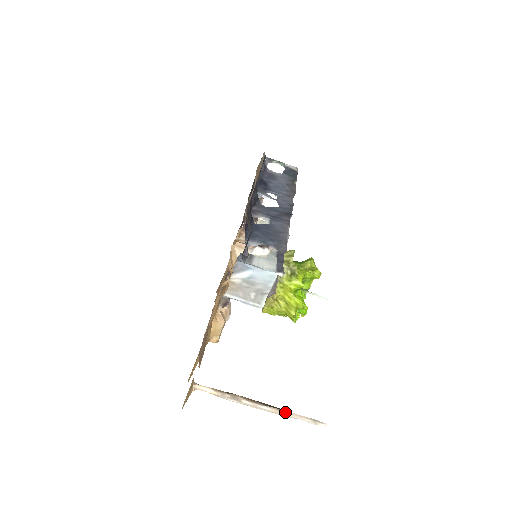
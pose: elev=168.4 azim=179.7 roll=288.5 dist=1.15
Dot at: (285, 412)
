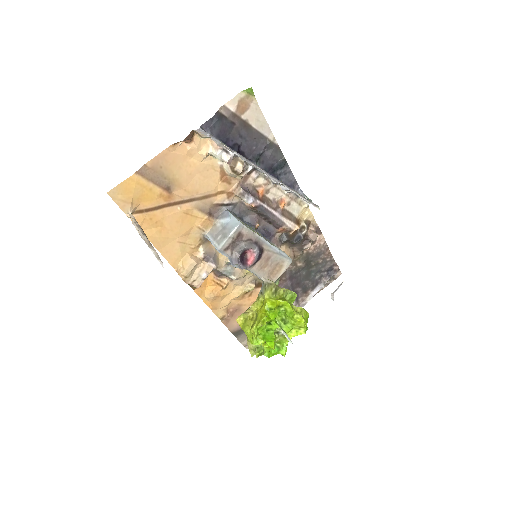
Dot at: (151, 245)
